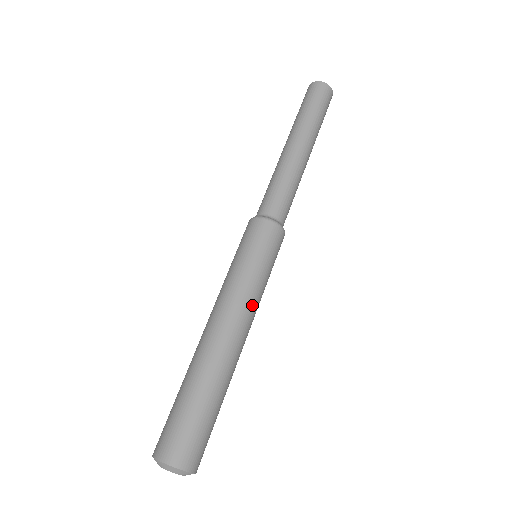
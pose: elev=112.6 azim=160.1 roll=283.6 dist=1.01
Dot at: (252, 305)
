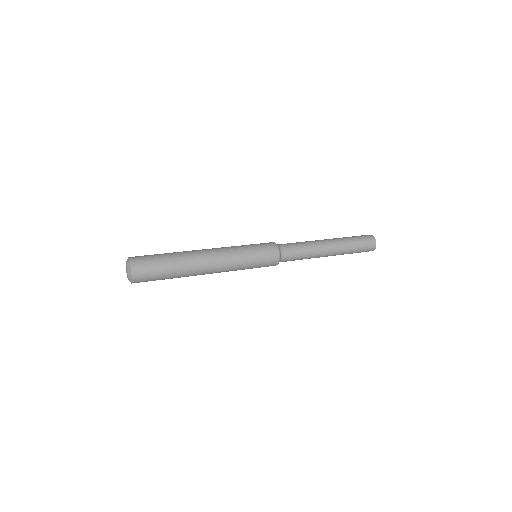
Dot at: (228, 254)
